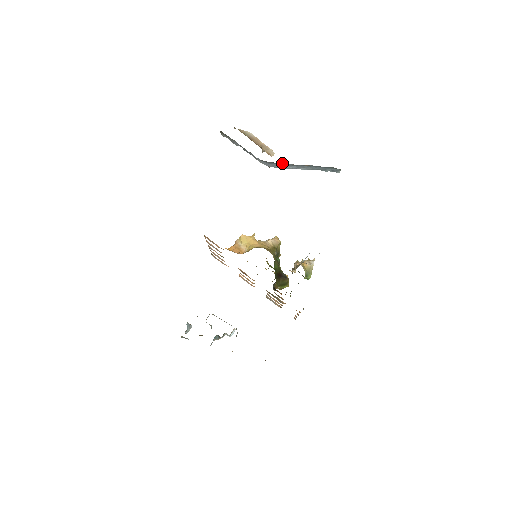
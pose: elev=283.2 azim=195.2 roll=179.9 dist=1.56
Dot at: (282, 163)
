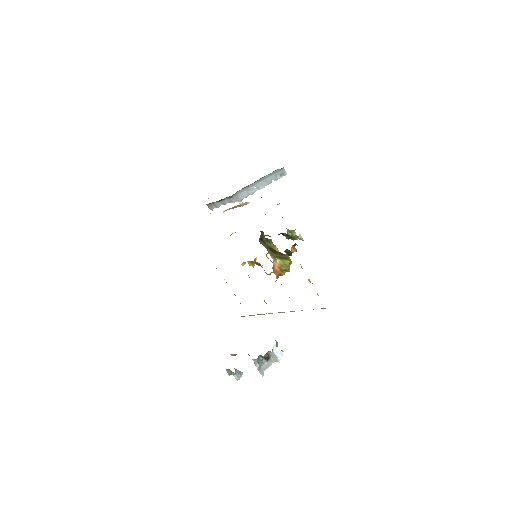
Dot at: (245, 188)
